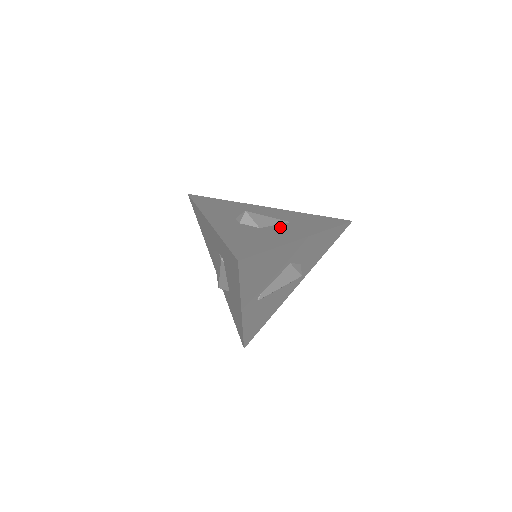
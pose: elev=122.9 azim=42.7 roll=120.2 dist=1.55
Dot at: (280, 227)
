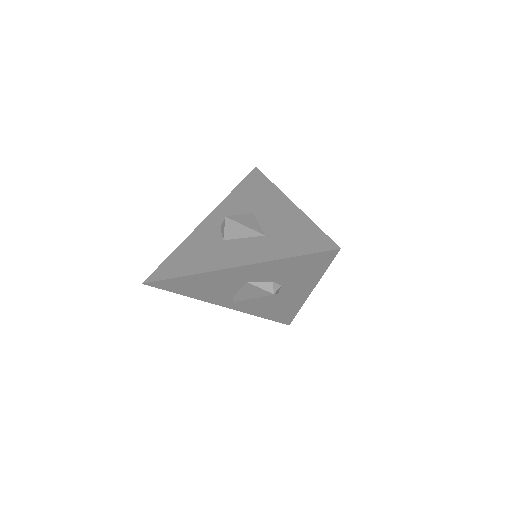
Dot at: (241, 243)
